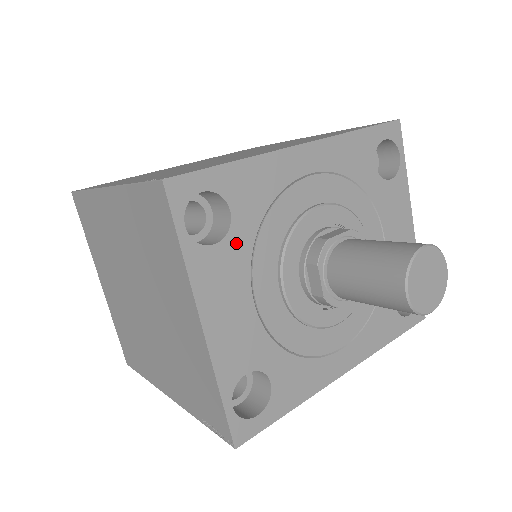
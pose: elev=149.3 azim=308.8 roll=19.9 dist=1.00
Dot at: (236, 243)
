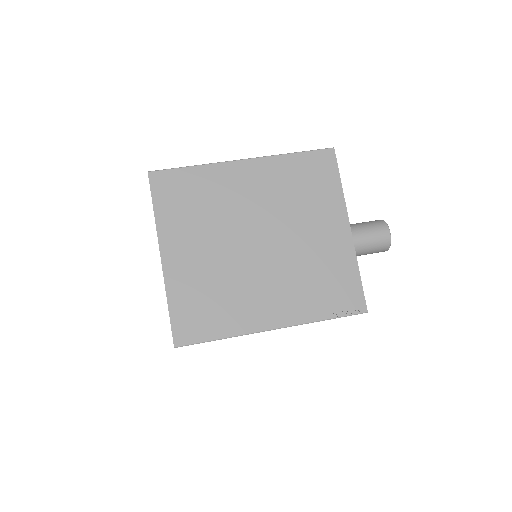
Dot at: occluded
